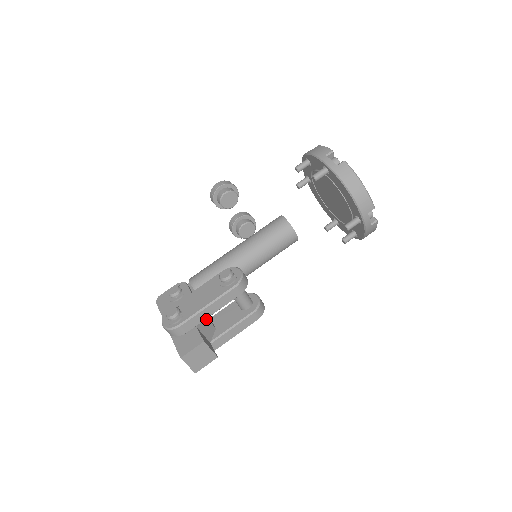
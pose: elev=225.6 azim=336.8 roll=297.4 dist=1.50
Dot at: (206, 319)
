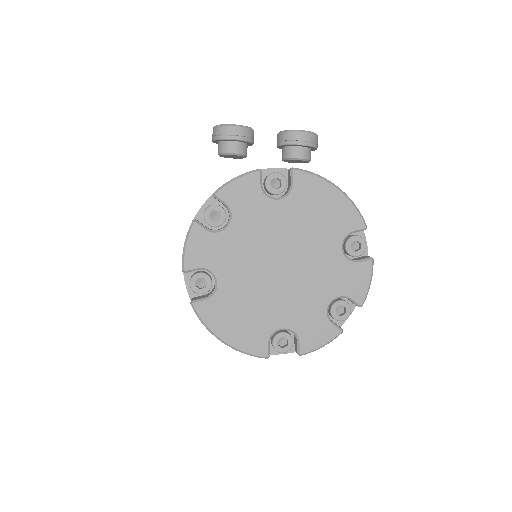
Dot at: occluded
